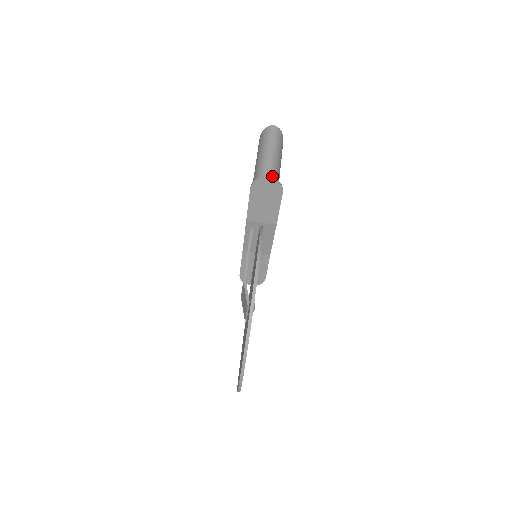
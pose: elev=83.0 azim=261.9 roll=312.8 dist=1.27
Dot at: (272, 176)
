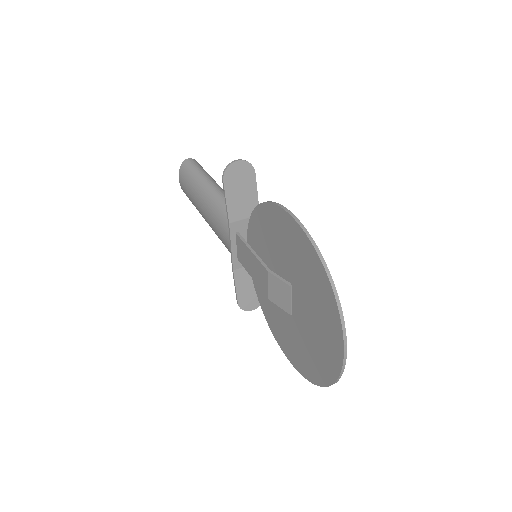
Dot at: (220, 189)
